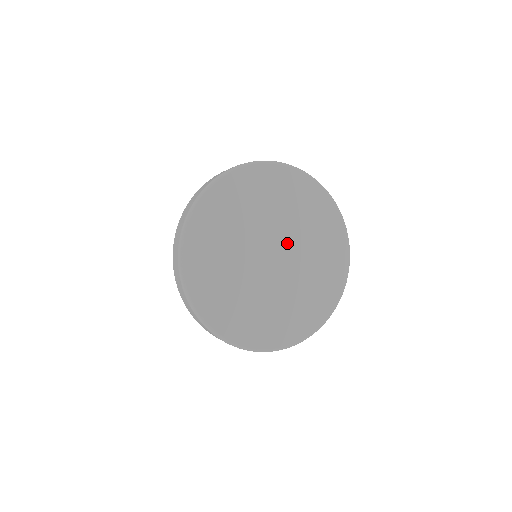
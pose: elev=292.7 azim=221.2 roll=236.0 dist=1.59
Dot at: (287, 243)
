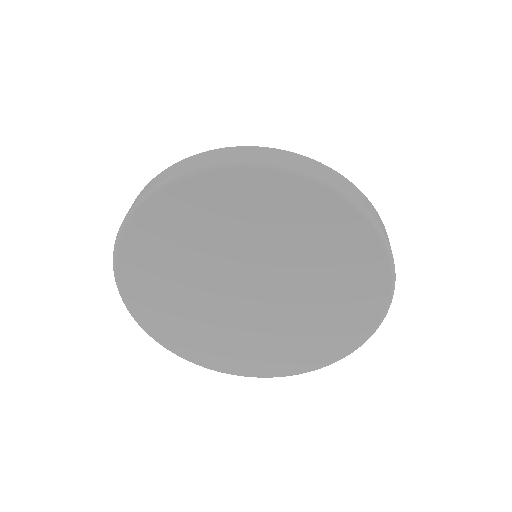
Dot at: (282, 297)
